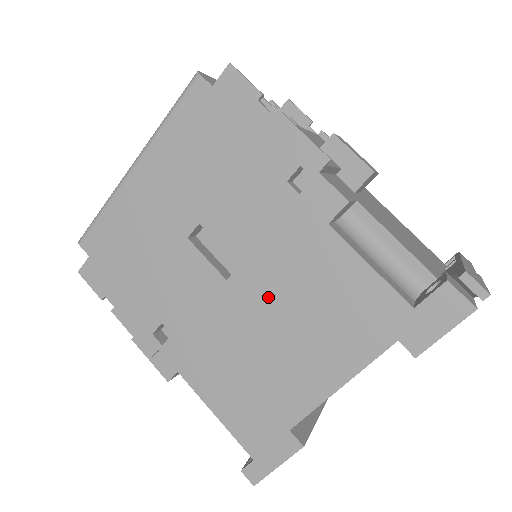
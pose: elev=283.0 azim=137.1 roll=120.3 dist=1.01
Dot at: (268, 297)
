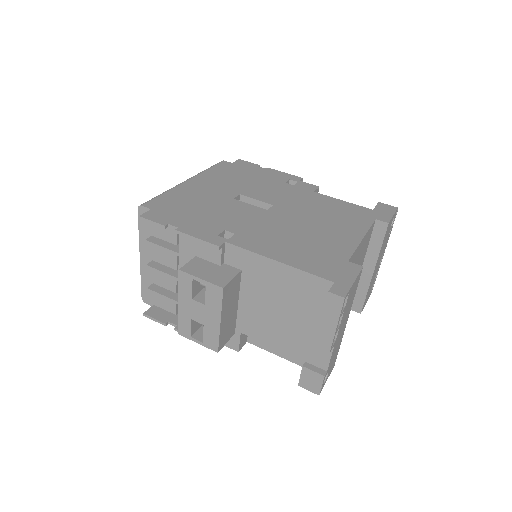
Dot at: (297, 213)
